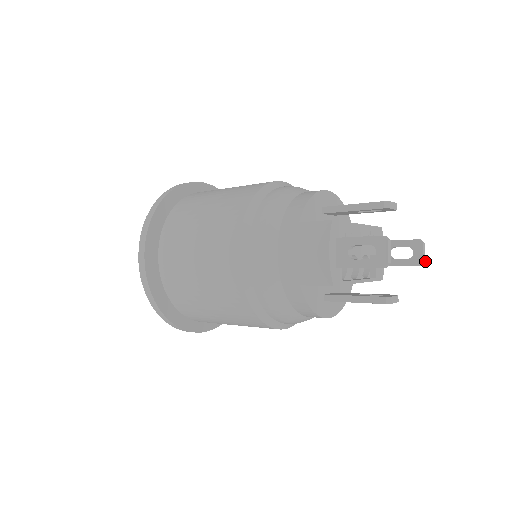
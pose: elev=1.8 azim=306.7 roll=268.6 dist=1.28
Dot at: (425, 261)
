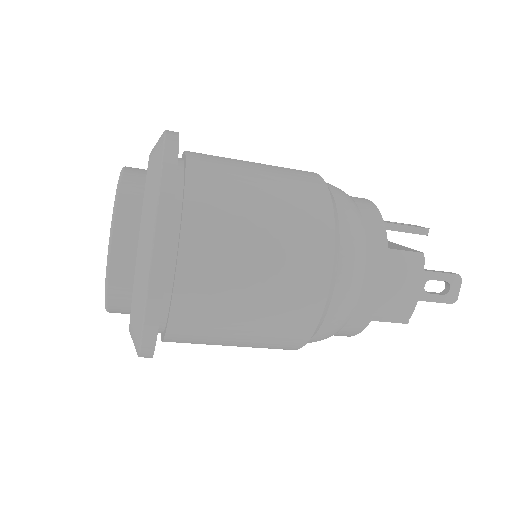
Dot at: occluded
